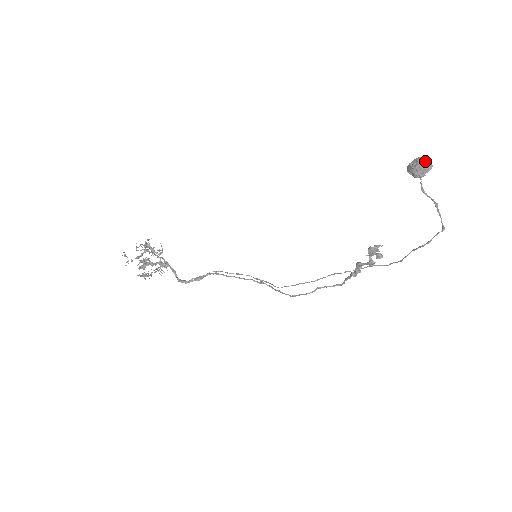
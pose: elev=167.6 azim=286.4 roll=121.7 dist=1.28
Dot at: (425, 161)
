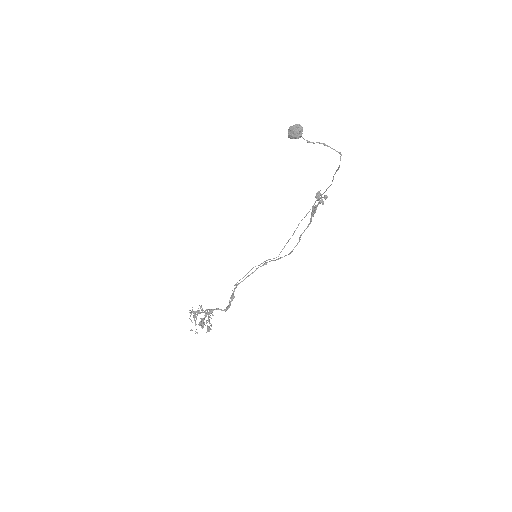
Dot at: (296, 127)
